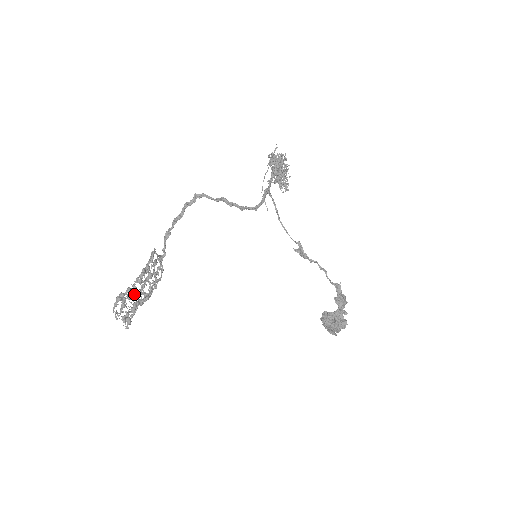
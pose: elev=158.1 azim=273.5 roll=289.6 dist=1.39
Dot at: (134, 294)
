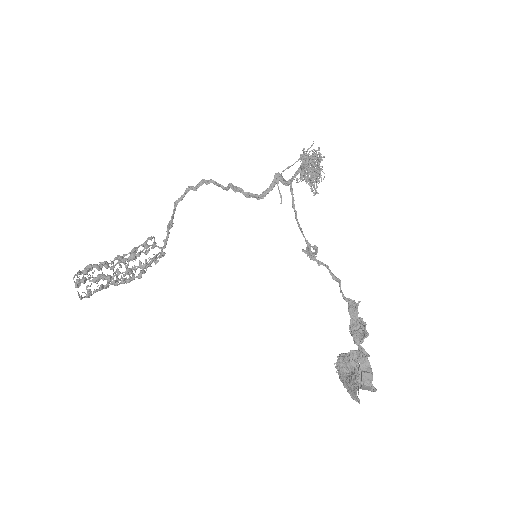
Dot at: (104, 266)
